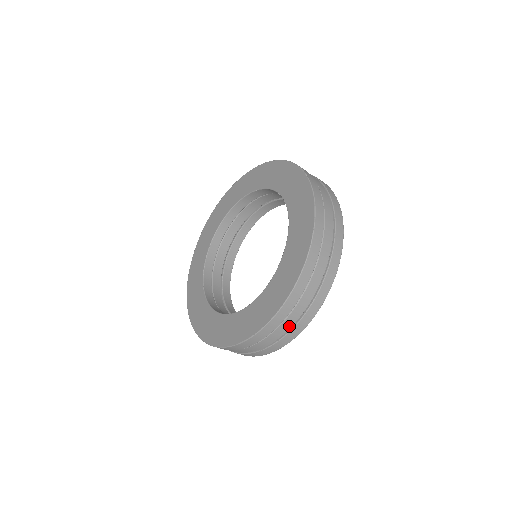
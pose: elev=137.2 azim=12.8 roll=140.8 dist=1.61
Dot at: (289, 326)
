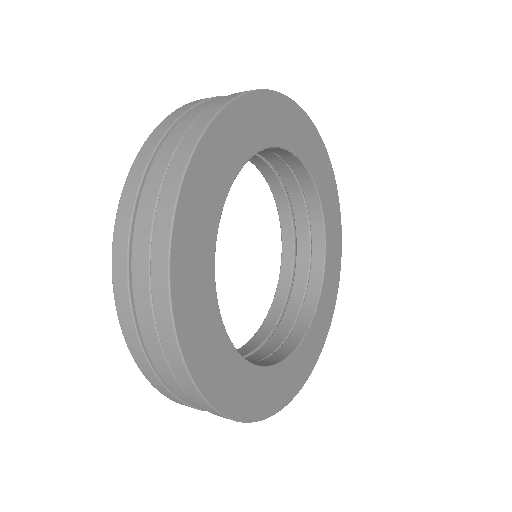
Dot at: (158, 349)
